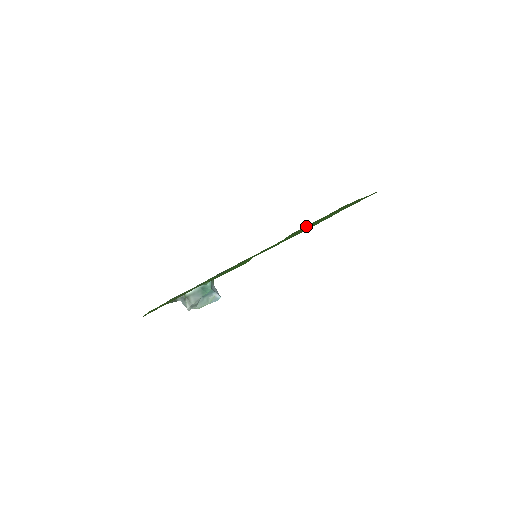
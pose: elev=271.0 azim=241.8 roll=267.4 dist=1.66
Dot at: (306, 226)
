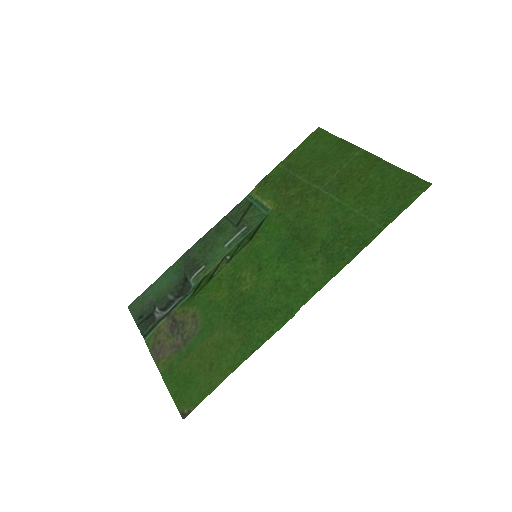
Dot at: (298, 192)
